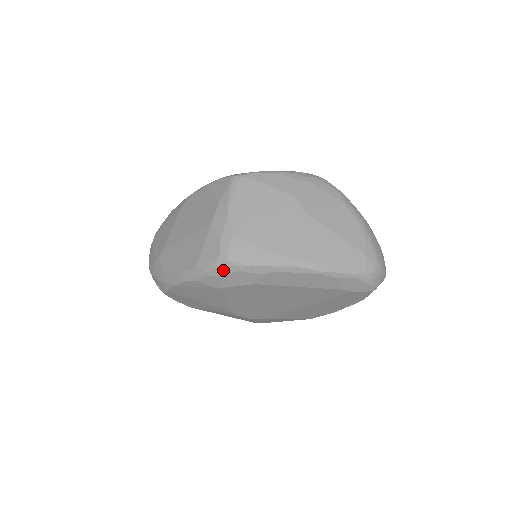
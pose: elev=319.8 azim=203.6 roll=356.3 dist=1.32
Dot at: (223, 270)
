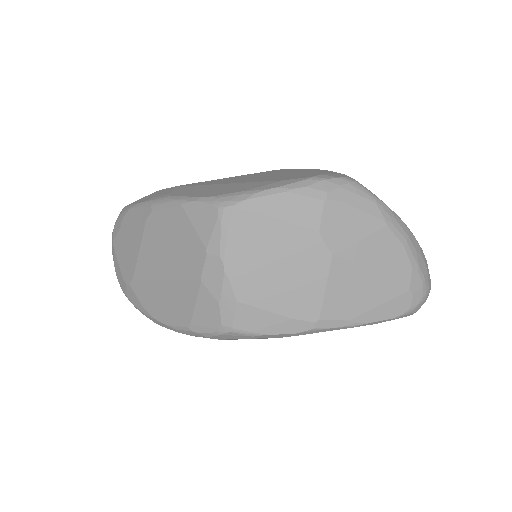
Dot at: (228, 337)
